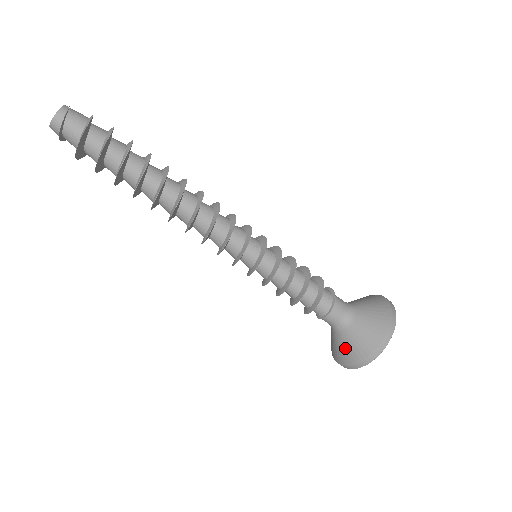
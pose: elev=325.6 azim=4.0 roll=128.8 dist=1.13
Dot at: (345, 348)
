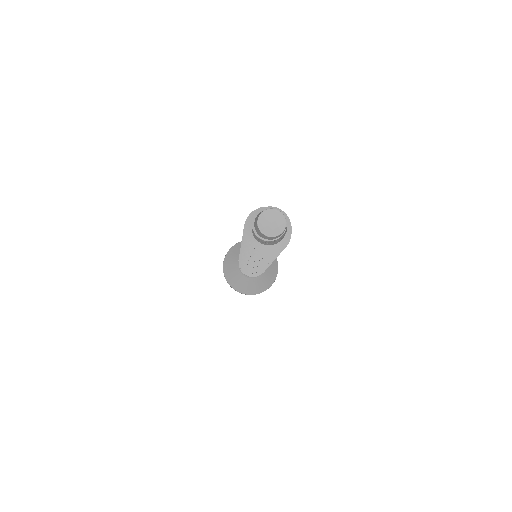
Dot at: (231, 269)
